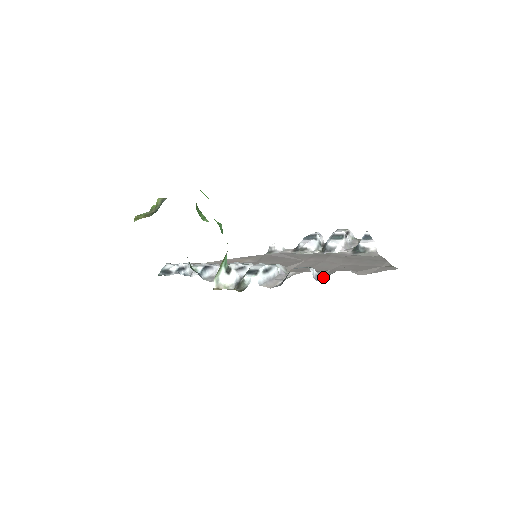
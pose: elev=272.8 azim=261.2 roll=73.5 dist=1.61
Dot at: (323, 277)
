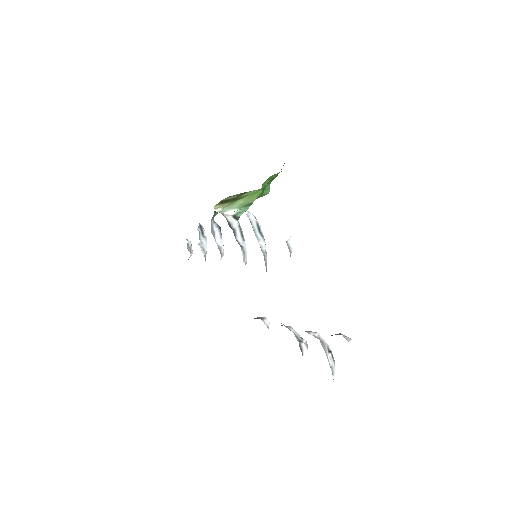
Dot at: occluded
